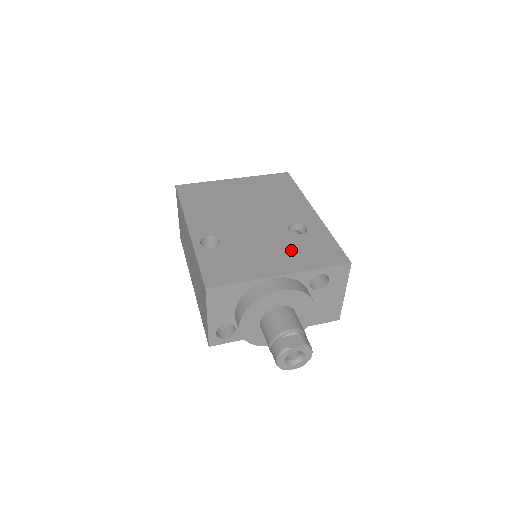
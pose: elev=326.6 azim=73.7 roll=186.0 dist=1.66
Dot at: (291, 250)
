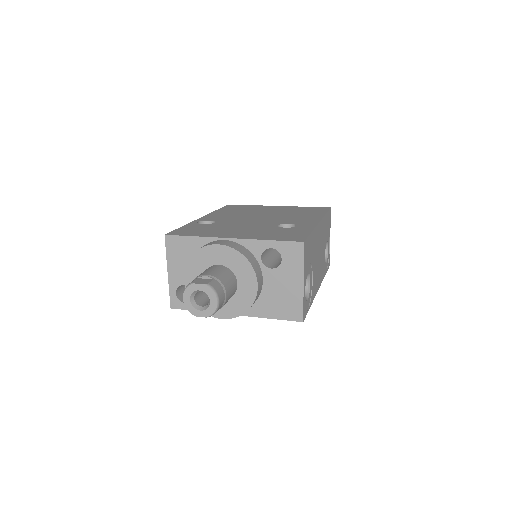
Dot at: (261, 231)
